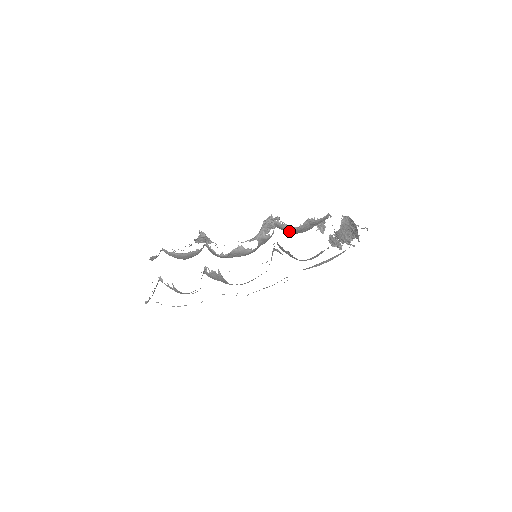
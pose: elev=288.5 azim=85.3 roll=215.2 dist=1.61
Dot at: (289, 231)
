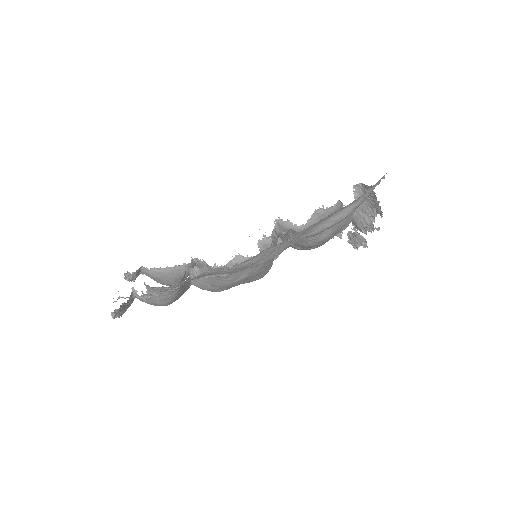
Dot at: occluded
